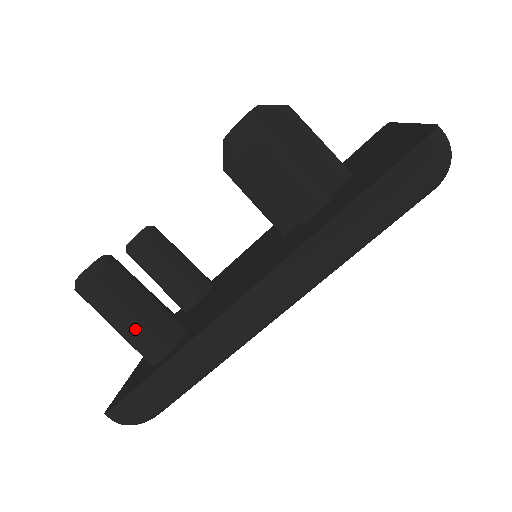
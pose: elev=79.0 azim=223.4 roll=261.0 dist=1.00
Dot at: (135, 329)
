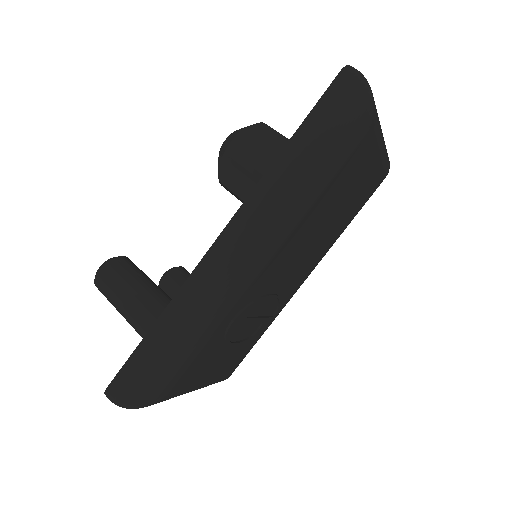
Dot at: (137, 308)
